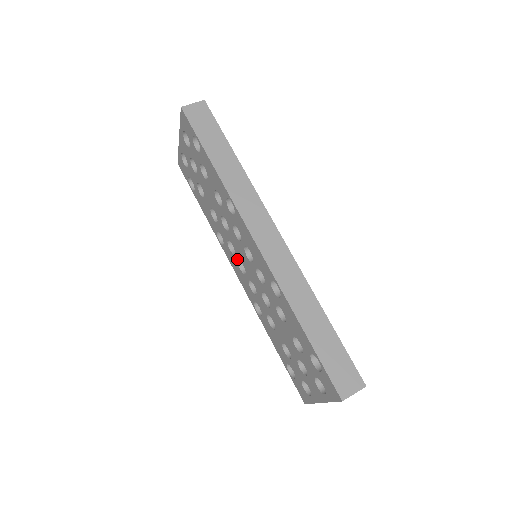
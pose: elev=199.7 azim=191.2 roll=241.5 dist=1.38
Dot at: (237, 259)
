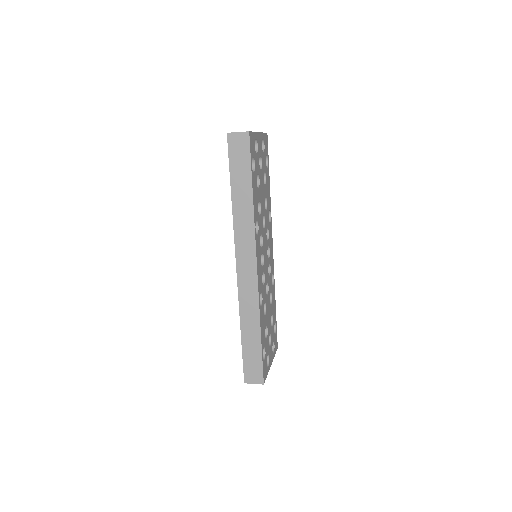
Dot at: occluded
